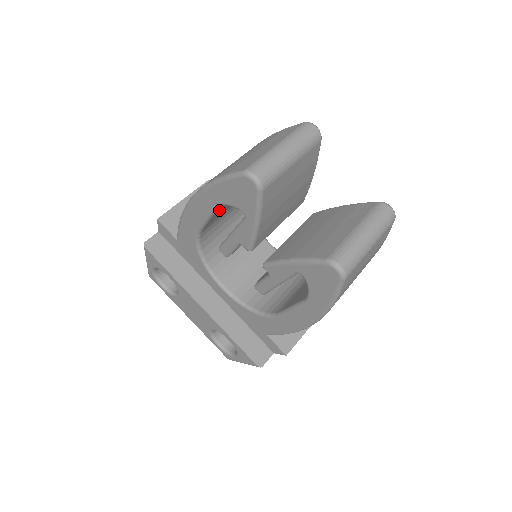
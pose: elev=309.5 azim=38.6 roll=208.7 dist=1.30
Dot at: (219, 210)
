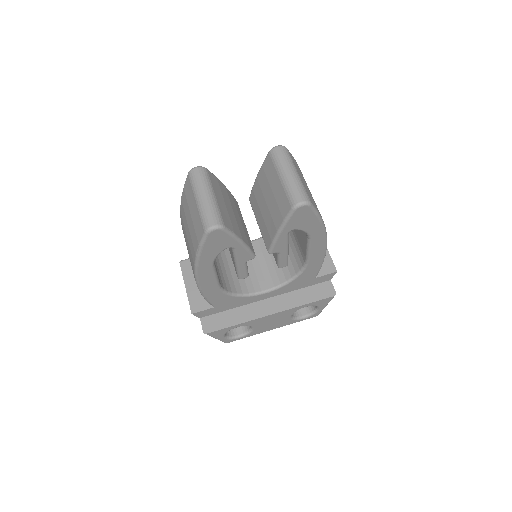
Dot at: occluded
